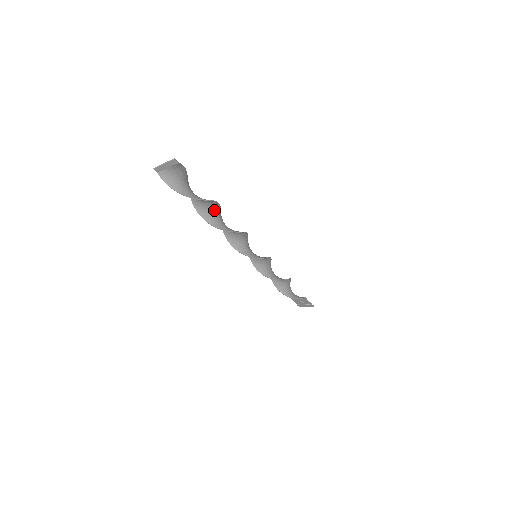
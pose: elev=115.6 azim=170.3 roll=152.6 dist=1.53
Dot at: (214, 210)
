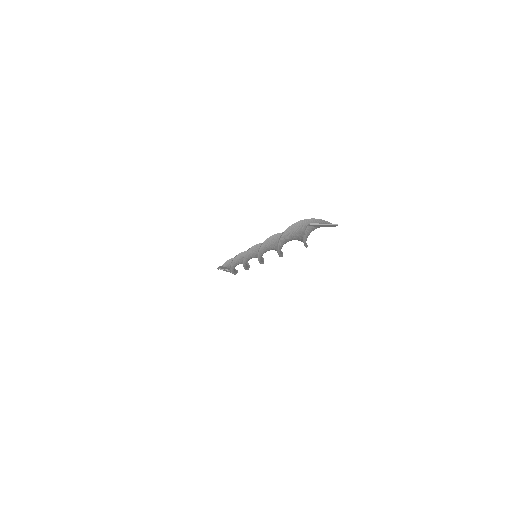
Dot at: occluded
